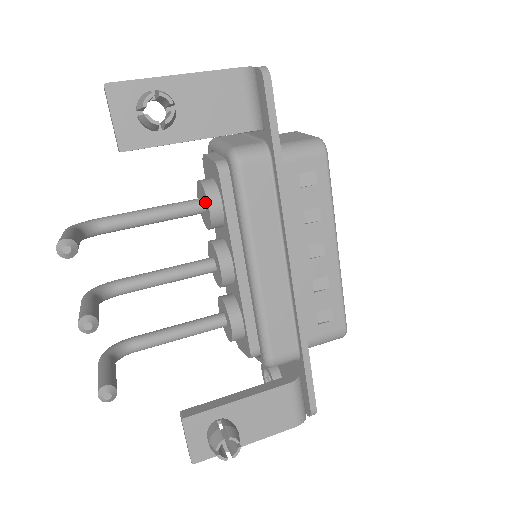
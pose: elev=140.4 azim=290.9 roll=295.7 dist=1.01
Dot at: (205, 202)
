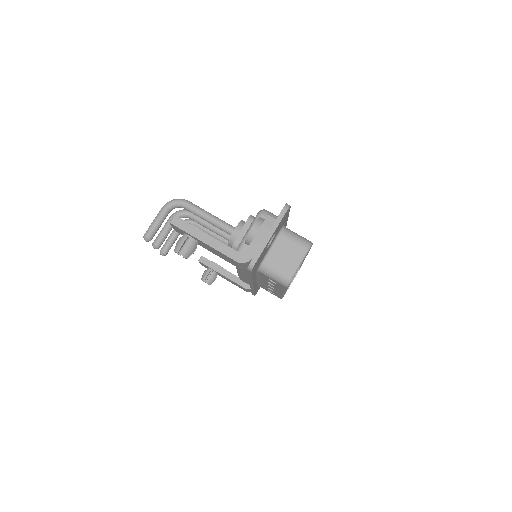
Dot at: occluded
